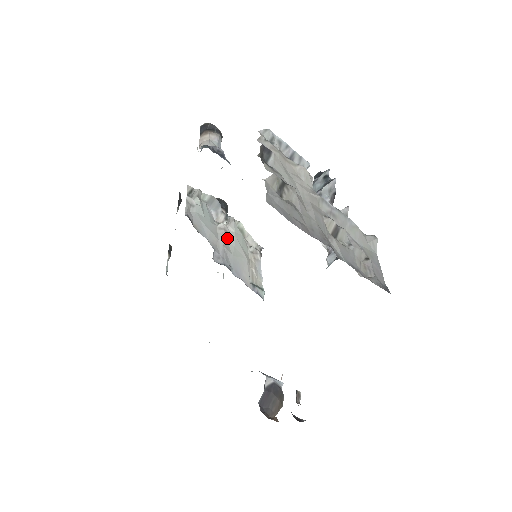
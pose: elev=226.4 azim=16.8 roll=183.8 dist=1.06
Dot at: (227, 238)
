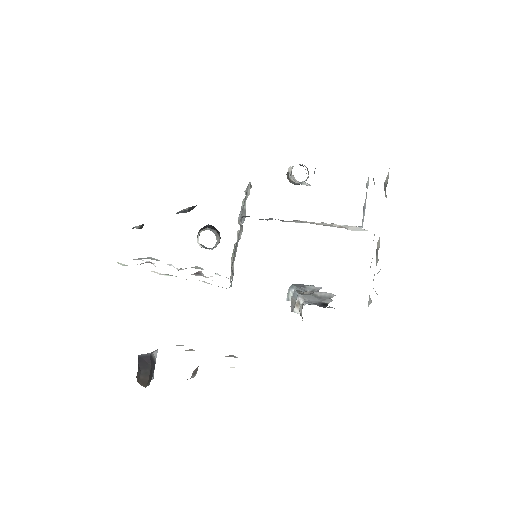
Dot at: (238, 234)
